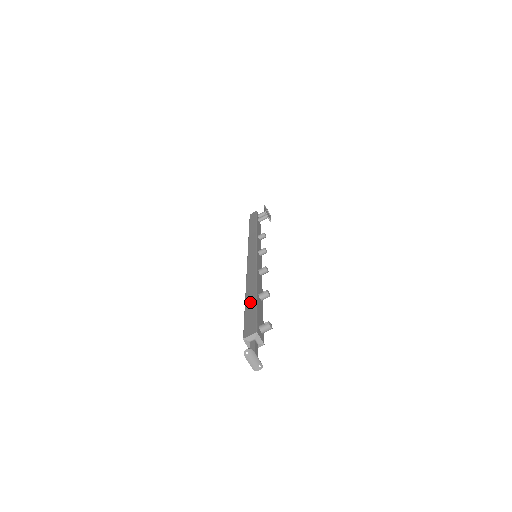
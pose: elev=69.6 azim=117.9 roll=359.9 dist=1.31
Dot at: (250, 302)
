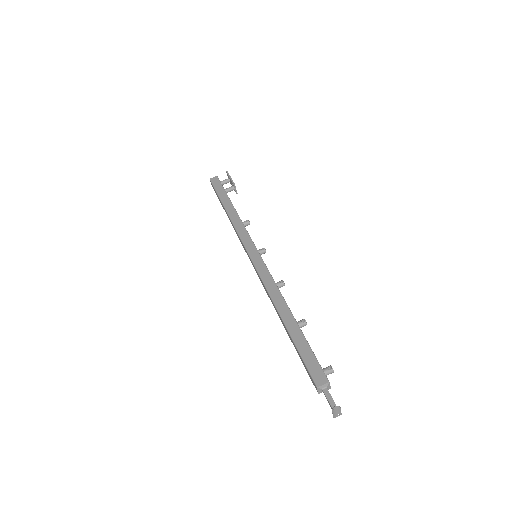
Dot at: (297, 336)
